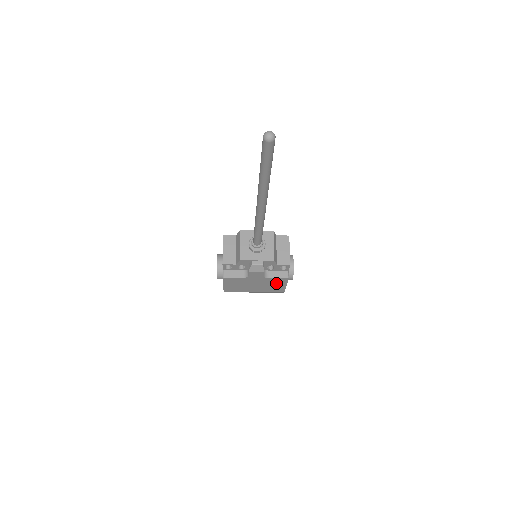
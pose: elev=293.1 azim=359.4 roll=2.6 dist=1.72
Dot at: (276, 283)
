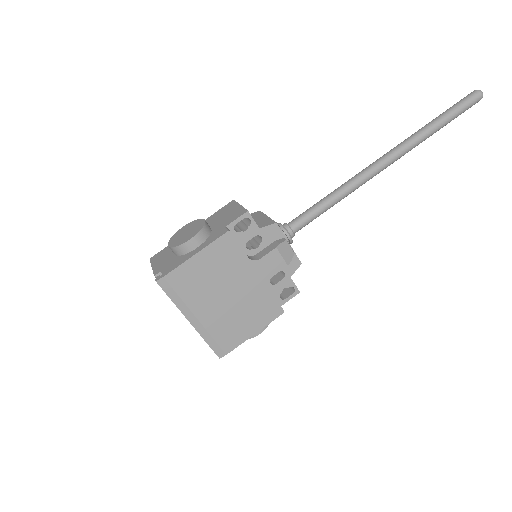
Dot at: (255, 314)
